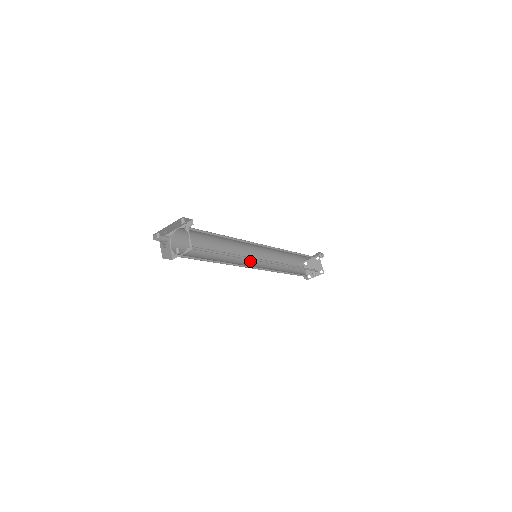
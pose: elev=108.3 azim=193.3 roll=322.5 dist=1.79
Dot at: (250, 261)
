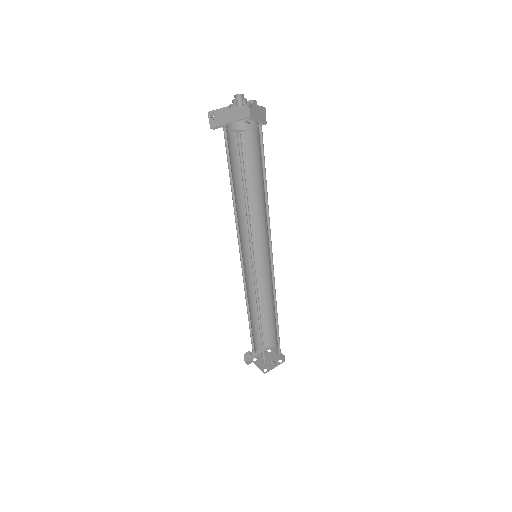
Dot at: occluded
